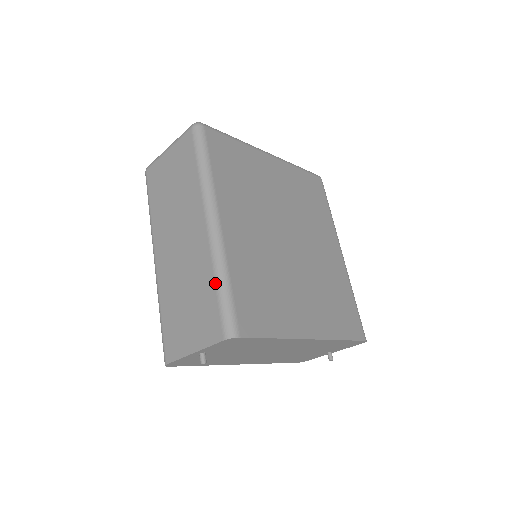
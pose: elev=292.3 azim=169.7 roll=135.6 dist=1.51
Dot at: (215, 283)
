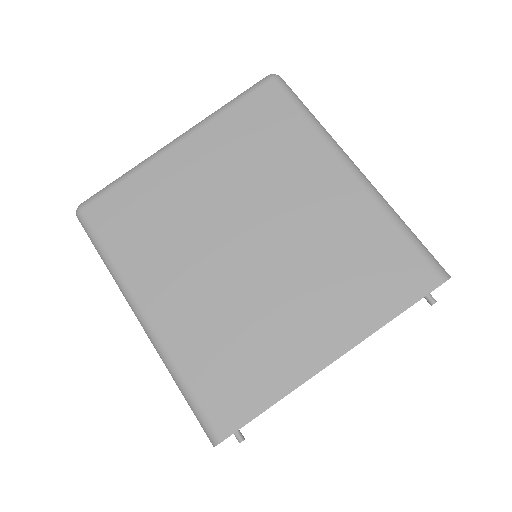
Dot at: occluded
